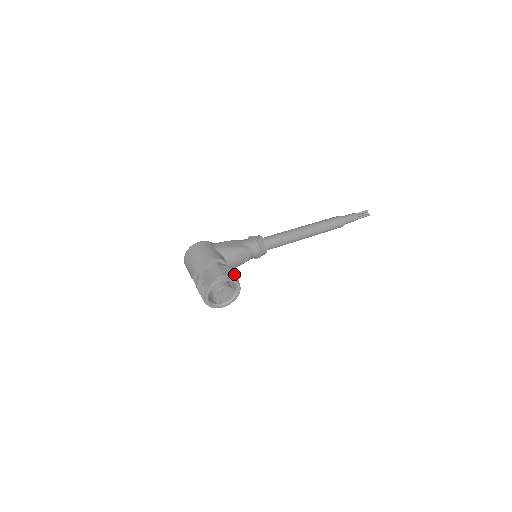
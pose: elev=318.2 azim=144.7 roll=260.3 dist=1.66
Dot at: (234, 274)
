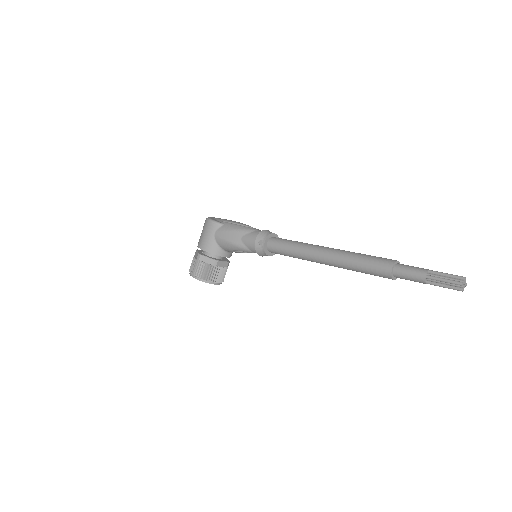
Dot at: (210, 272)
